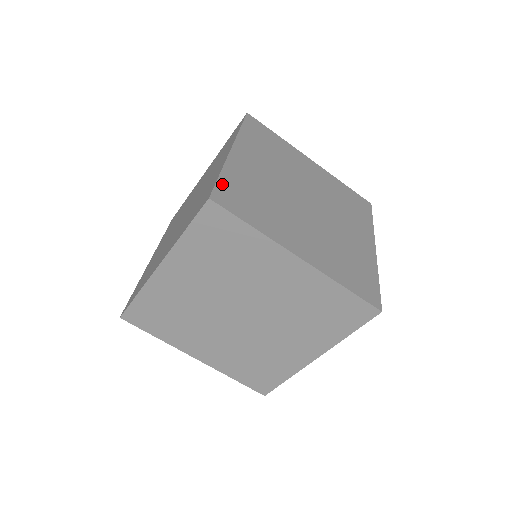
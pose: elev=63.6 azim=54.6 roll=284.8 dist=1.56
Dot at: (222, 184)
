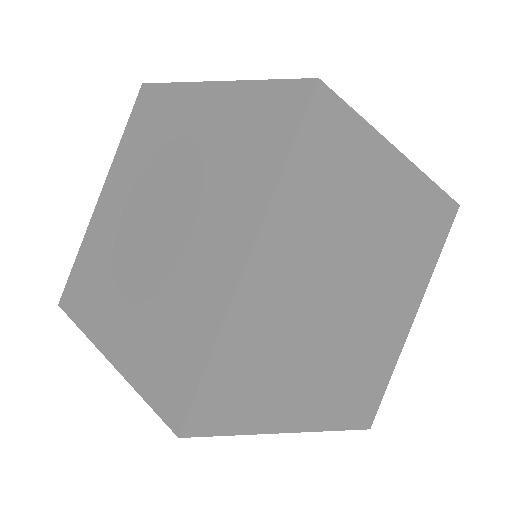
Dot at: (208, 383)
